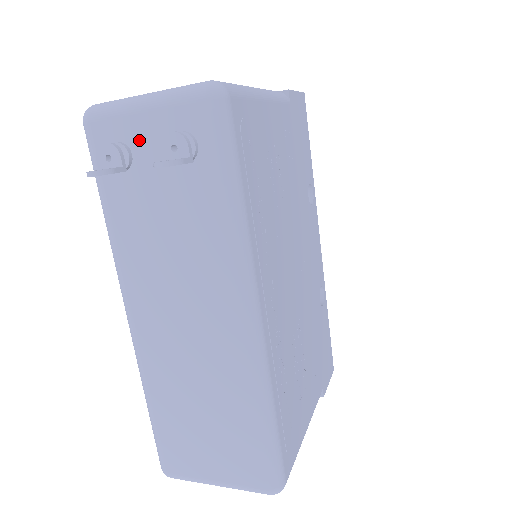
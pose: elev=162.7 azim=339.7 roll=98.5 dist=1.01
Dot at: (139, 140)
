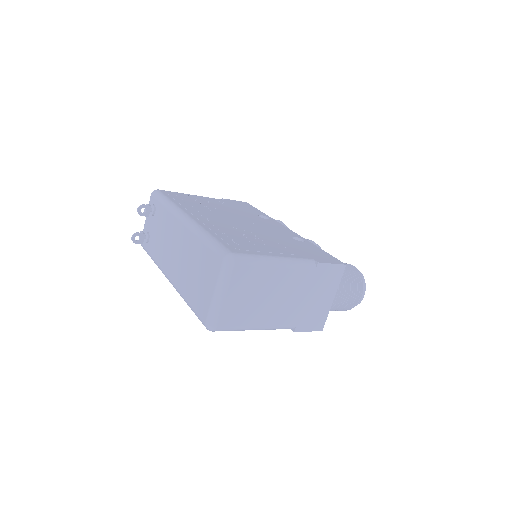
Dot at: (148, 226)
